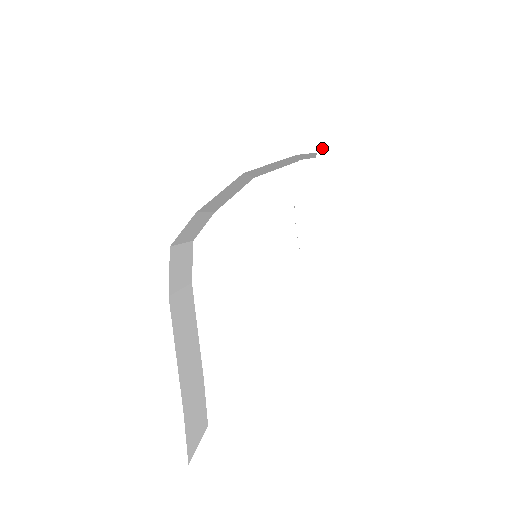
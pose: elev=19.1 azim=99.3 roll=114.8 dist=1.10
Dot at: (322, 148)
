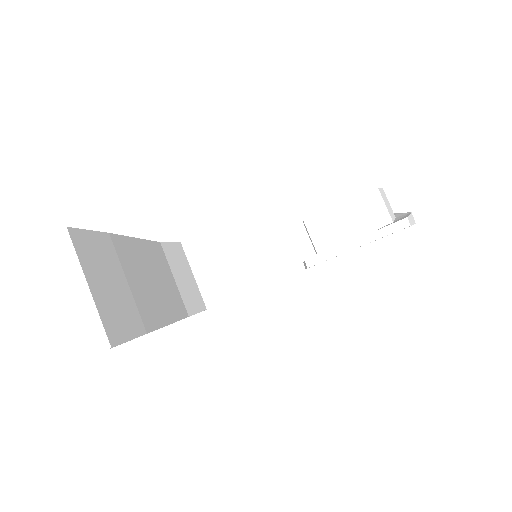
Dot at: occluded
